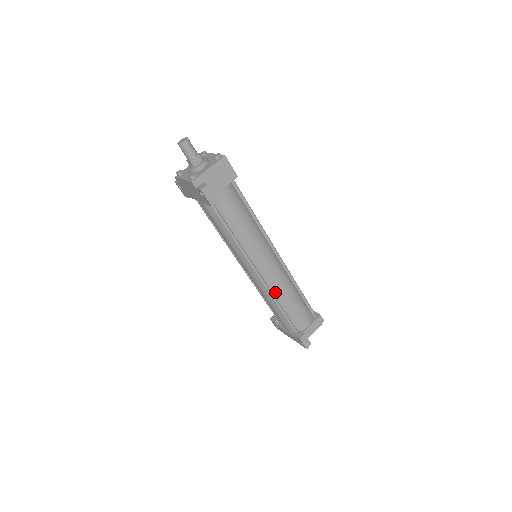
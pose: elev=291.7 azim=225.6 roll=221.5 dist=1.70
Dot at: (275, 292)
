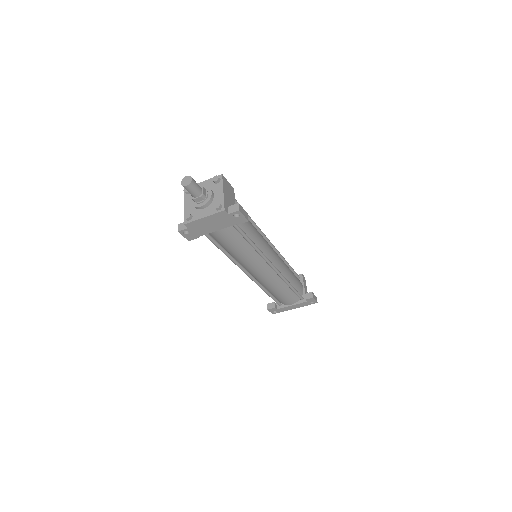
Dot at: (283, 274)
